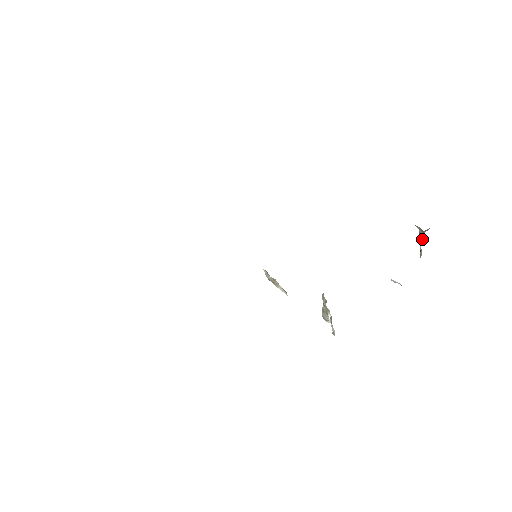
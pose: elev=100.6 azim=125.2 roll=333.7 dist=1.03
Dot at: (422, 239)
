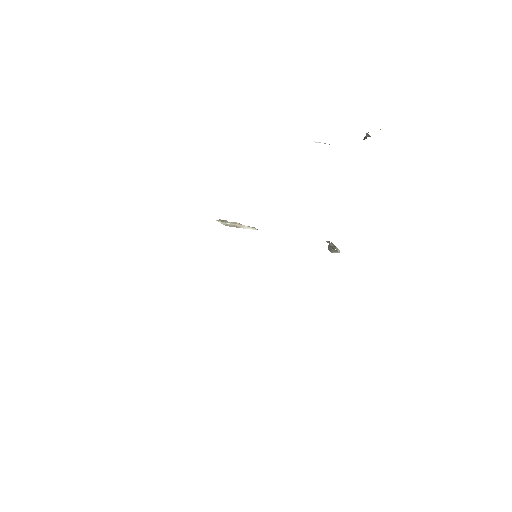
Dot at: occluded
